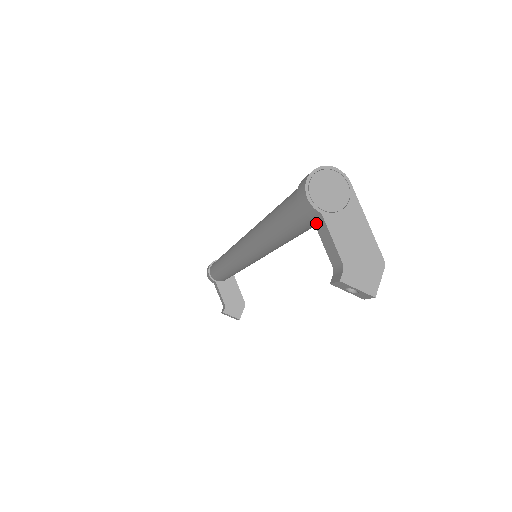
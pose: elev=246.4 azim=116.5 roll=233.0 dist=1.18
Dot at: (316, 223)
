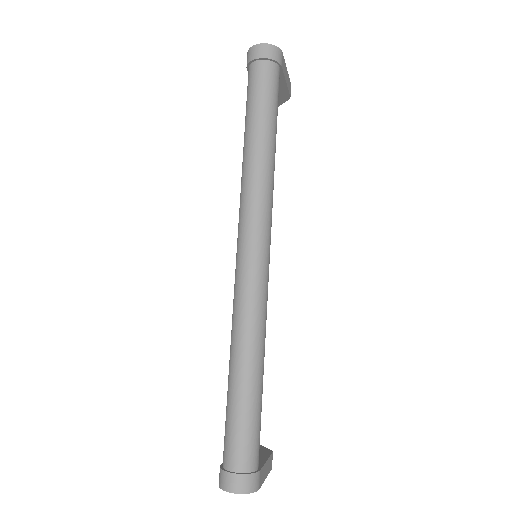
Dot at: occluded
